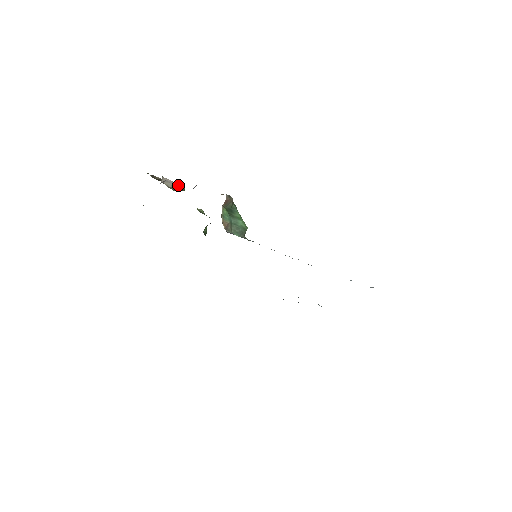
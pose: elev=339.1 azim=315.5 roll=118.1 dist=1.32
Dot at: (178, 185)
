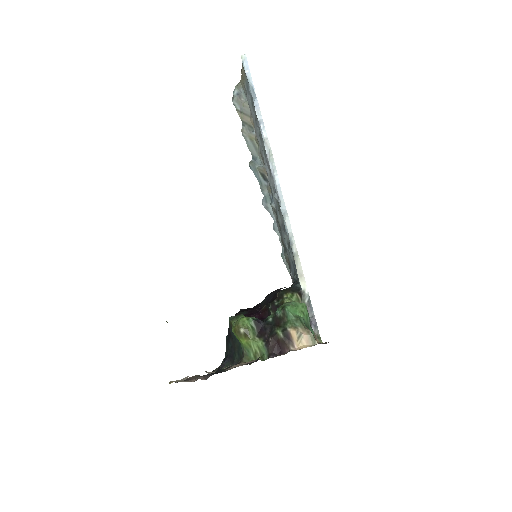
Dot at: occluded
